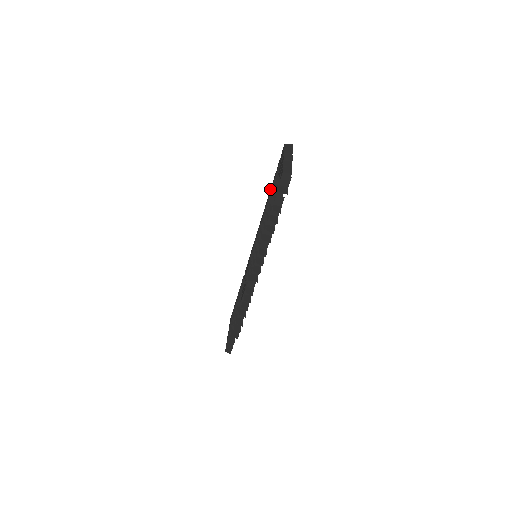
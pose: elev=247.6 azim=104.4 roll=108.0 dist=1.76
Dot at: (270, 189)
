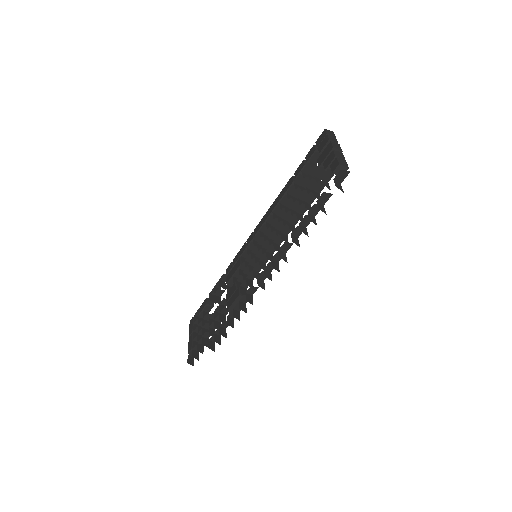
Dot at: (289, 179)
